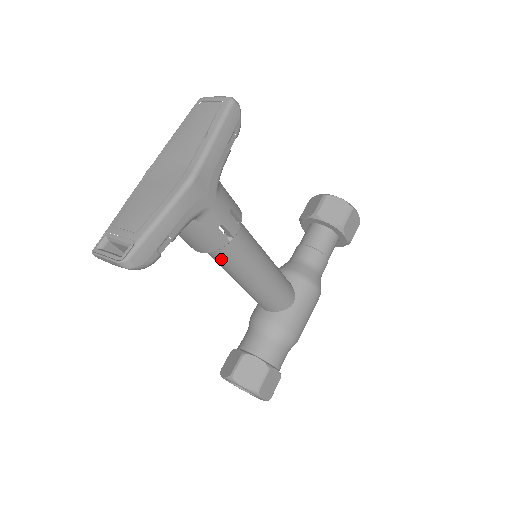
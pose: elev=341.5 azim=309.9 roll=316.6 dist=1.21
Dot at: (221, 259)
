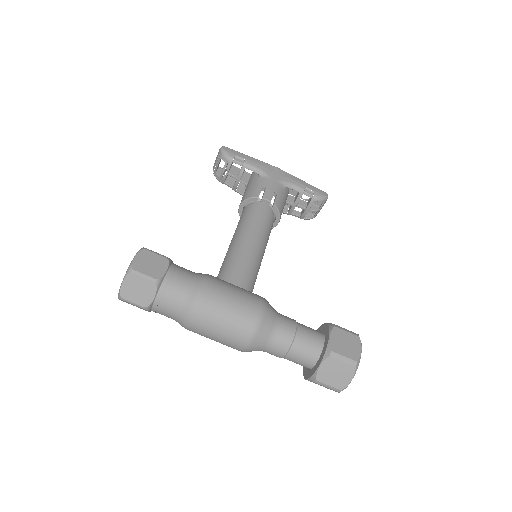
Dot at: (243, 215)
